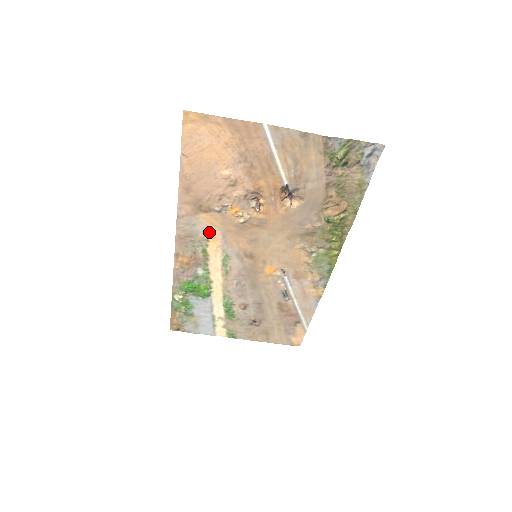
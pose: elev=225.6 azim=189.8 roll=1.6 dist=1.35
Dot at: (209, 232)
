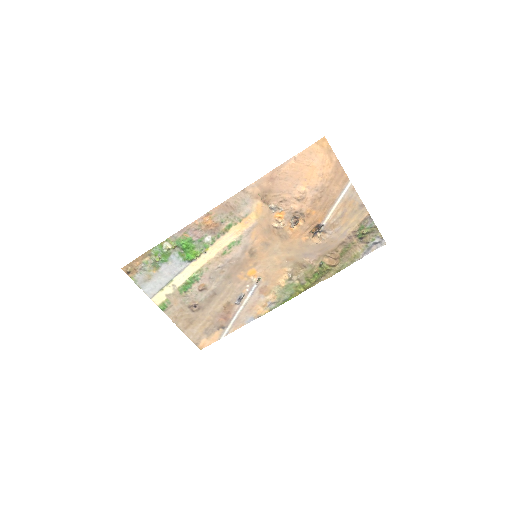
Dot at: (248, 216)
